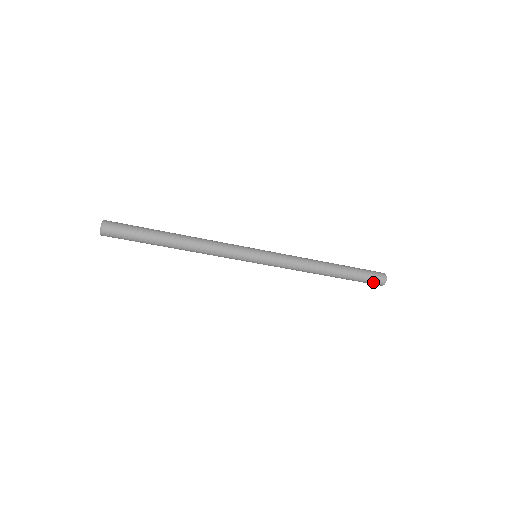
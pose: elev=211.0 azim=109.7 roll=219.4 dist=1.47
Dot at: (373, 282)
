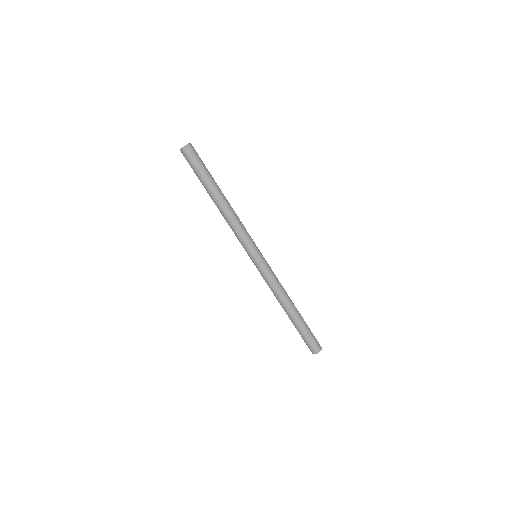
Dot at: (310, 345)
